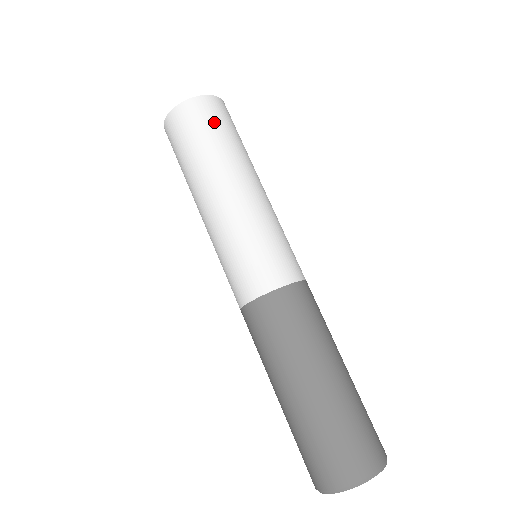
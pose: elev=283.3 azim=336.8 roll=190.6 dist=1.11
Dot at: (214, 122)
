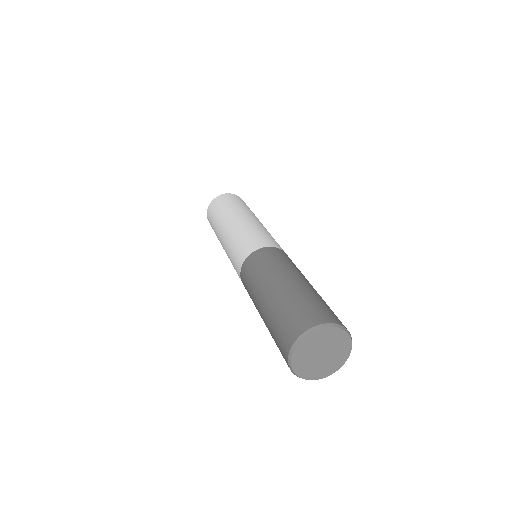
Dot at: occluded
